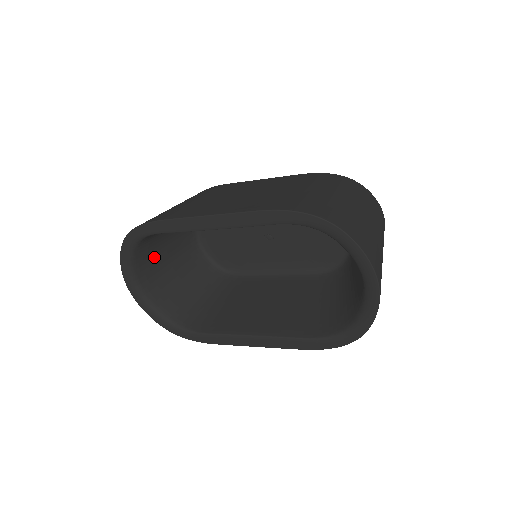
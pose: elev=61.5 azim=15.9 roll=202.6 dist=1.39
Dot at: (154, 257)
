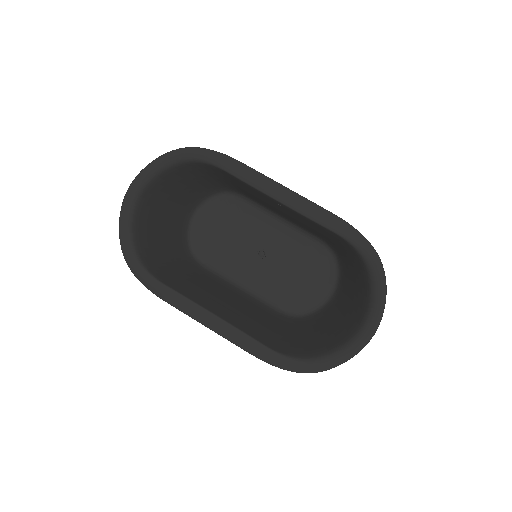
Dot at: (170, 188)
